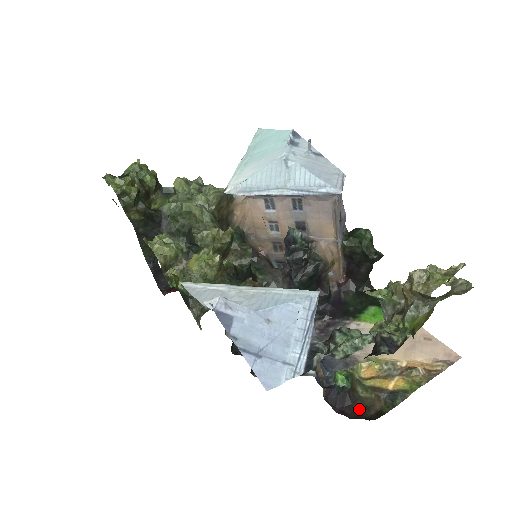
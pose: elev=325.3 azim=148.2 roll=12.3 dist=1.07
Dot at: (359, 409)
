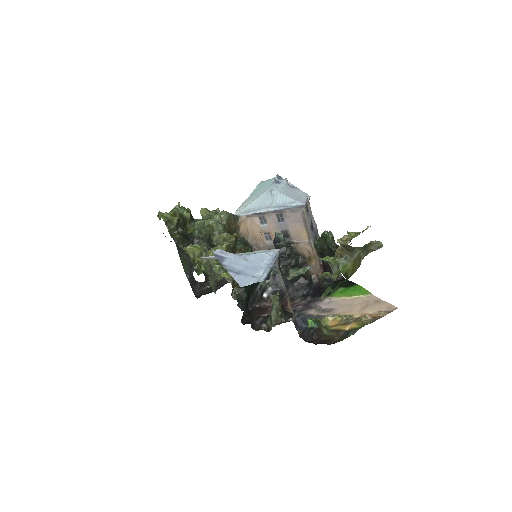
Dot at: (323, 341)
